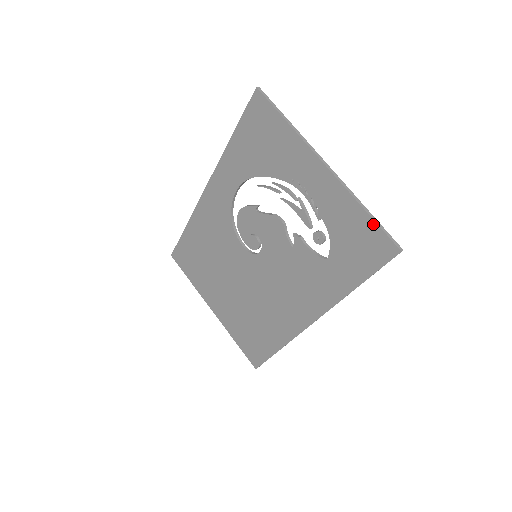
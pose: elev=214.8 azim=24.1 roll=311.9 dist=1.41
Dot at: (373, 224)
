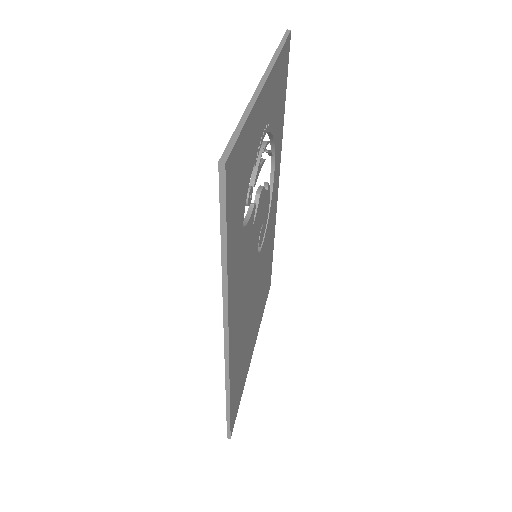
Dot at: (235, 134)
